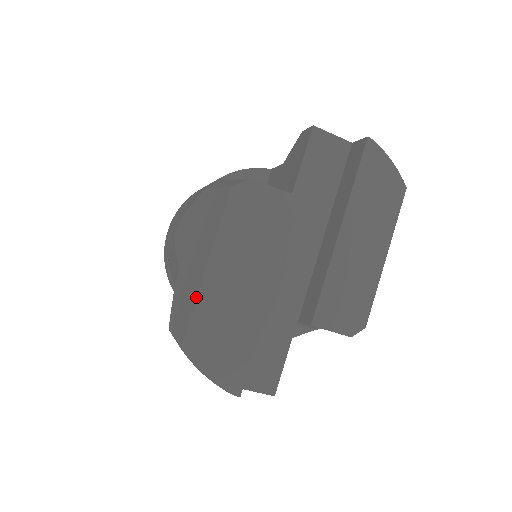
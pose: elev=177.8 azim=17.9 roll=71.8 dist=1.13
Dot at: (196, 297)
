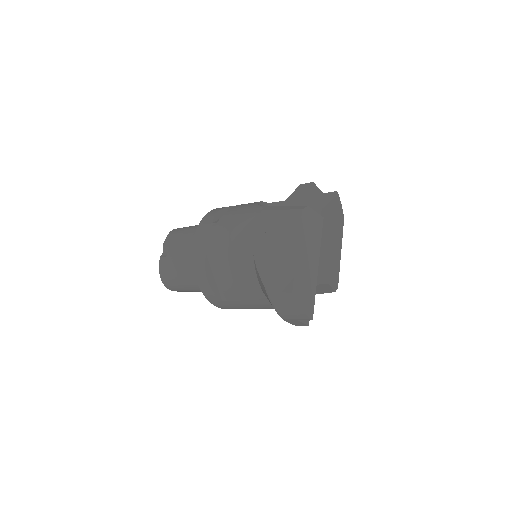
Dot at: (295, 266)
